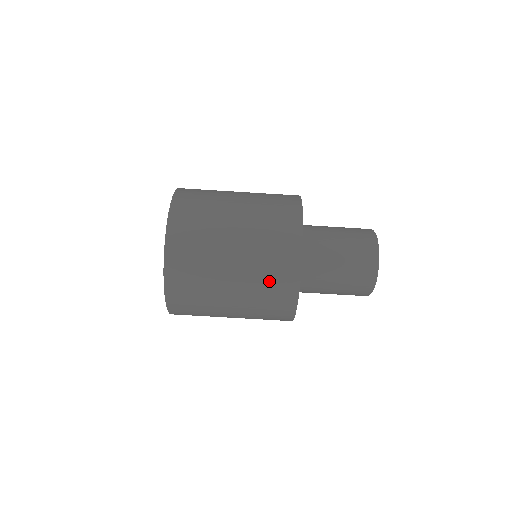
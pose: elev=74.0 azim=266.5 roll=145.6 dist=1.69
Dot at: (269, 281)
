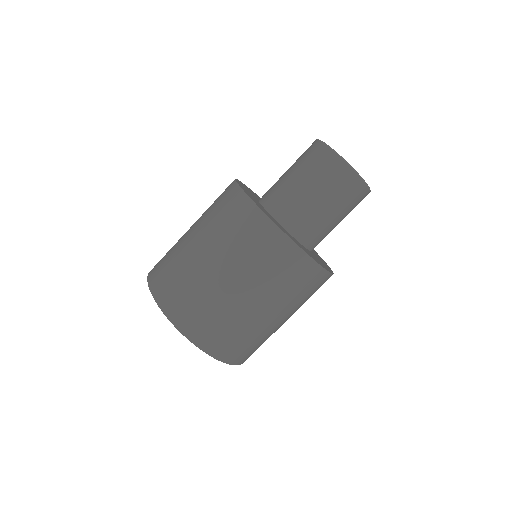
Dot at: (223, 217)
